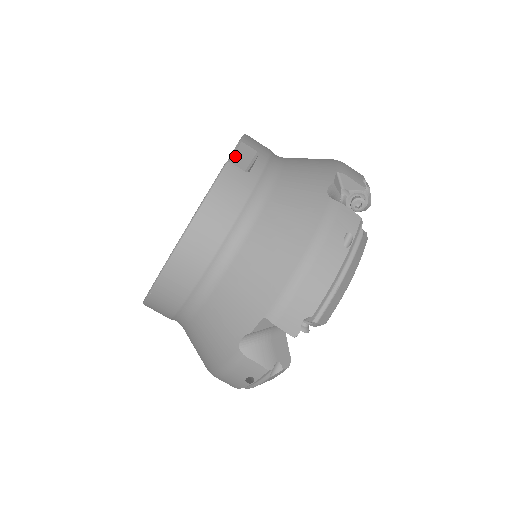
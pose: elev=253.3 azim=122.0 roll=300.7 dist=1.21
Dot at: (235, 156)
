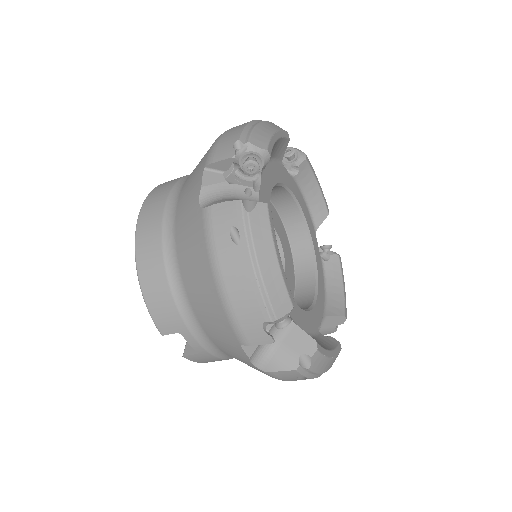
Dot at: occluded
